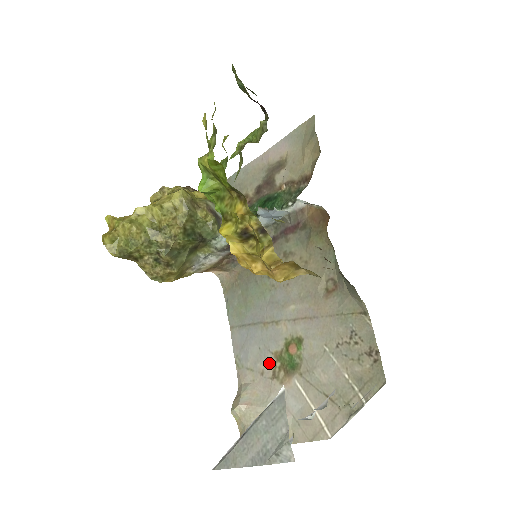
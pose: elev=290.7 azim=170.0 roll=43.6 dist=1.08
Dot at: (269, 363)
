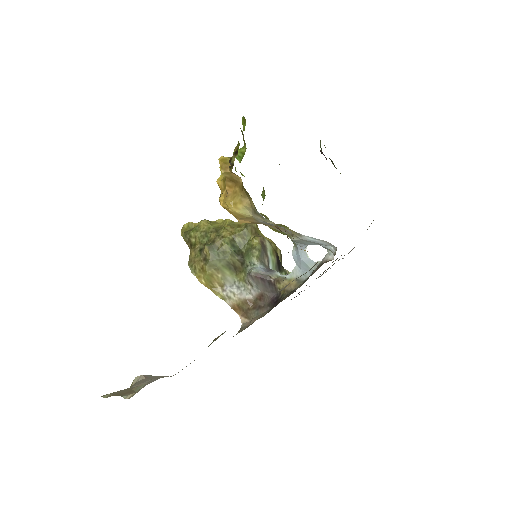
Dot at: occluded
